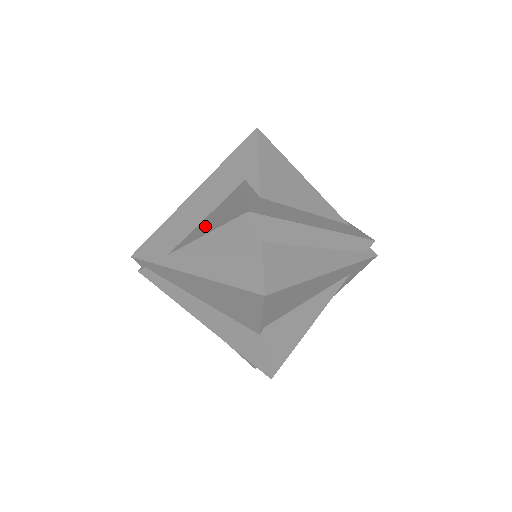
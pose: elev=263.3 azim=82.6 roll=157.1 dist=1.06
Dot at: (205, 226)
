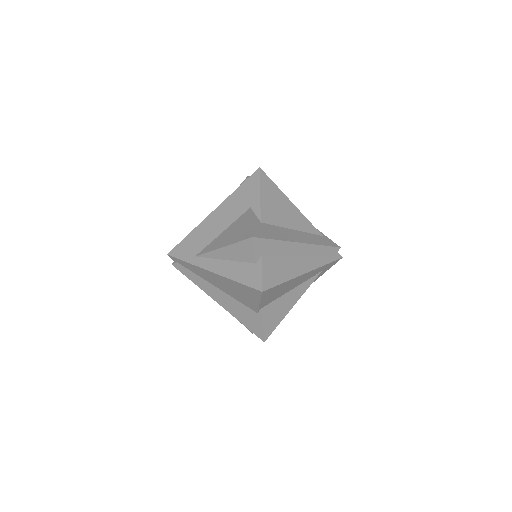
Dot at: (222, 240)
